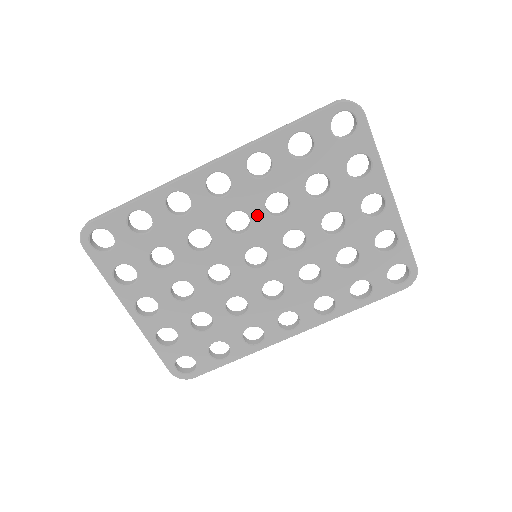
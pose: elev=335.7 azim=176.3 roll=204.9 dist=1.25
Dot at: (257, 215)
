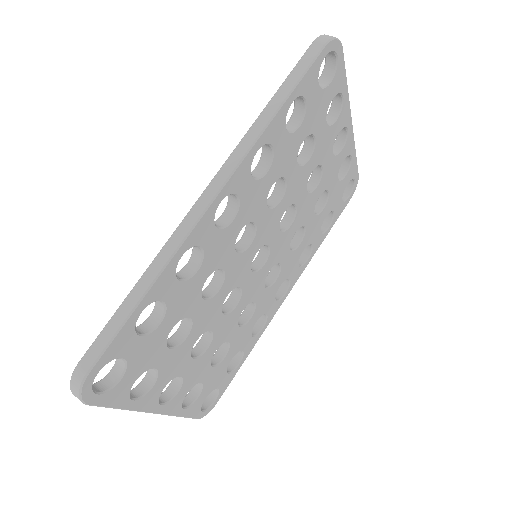
Dot at: (261, 217)
